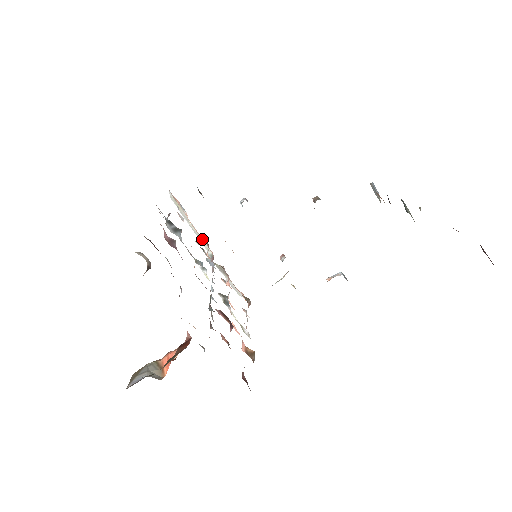
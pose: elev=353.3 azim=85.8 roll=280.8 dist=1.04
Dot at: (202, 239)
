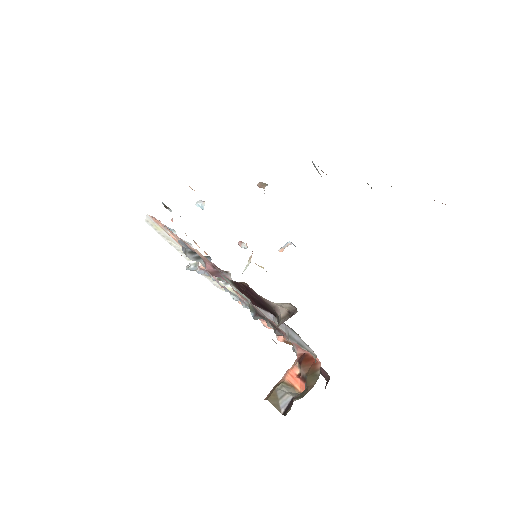
Dot at: occluded
